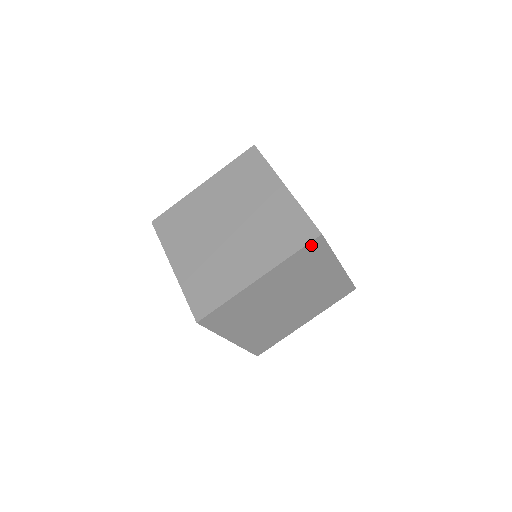
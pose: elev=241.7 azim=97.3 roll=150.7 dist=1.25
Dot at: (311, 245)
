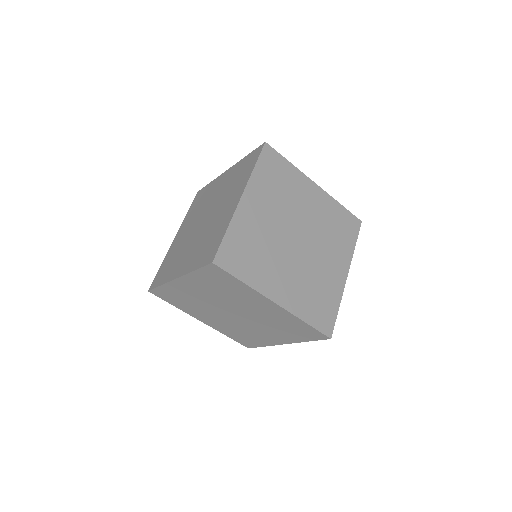
Dot at: (352, 219)
